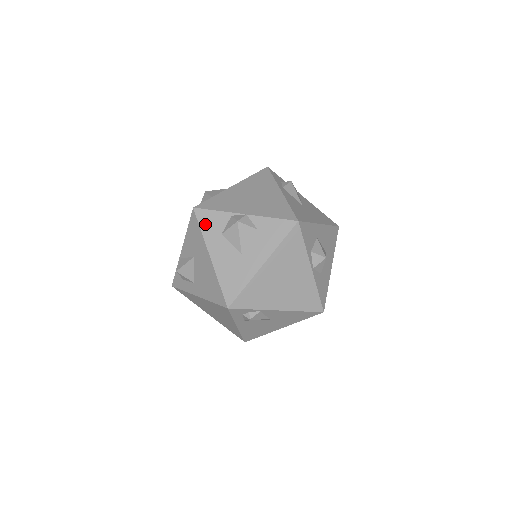
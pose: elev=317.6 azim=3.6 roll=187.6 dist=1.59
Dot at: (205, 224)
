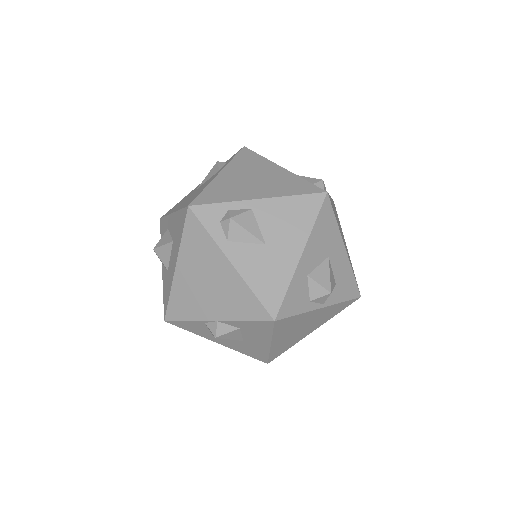
Dot at: (189, 329)
